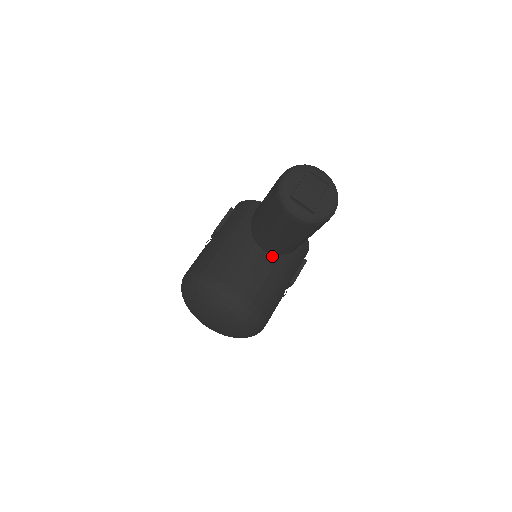
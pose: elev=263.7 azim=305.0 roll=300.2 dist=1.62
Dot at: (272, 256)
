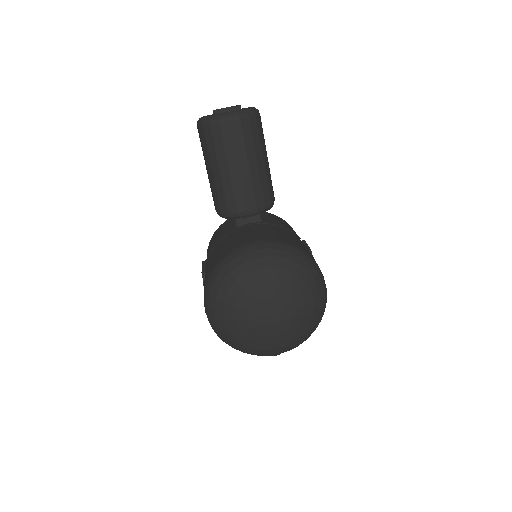
Dot at: (263, 224)
